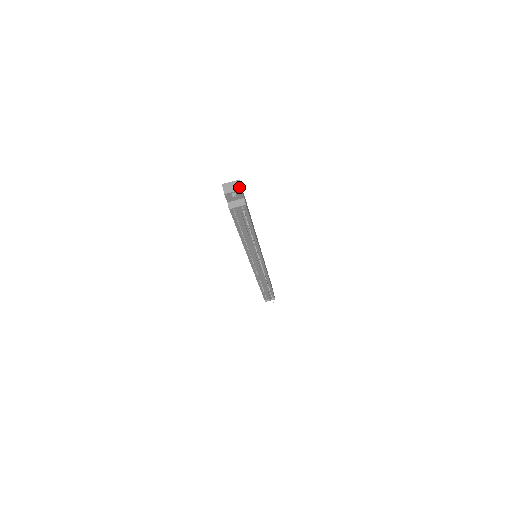
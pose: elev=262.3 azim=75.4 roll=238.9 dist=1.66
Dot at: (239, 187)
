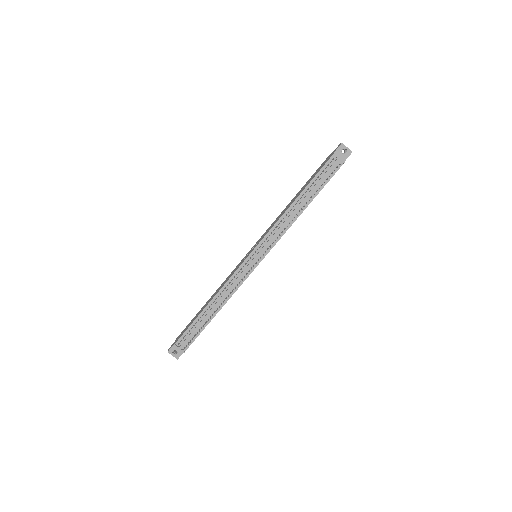
Dot at: (351, 151)
